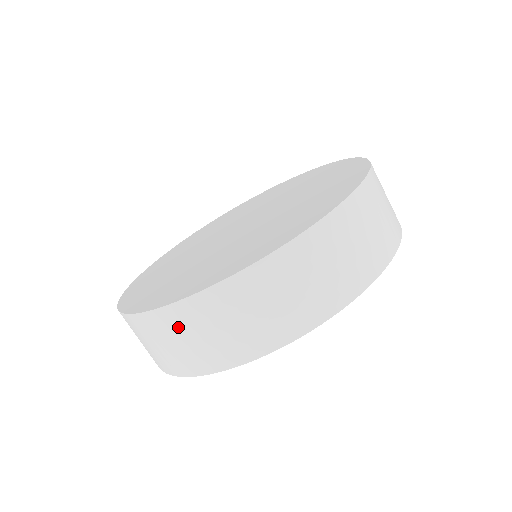
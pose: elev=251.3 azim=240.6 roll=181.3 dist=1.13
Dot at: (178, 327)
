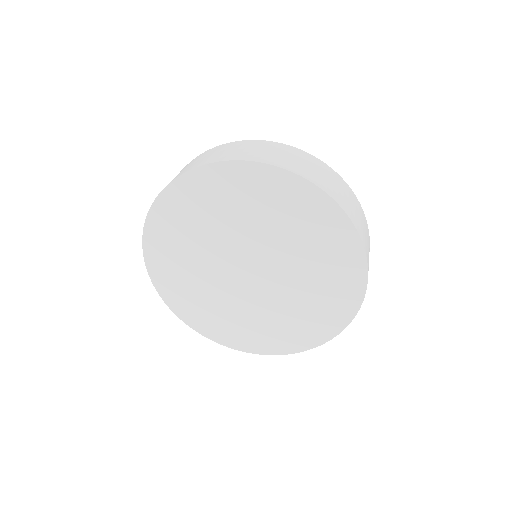
Dot at: (242, 146)
